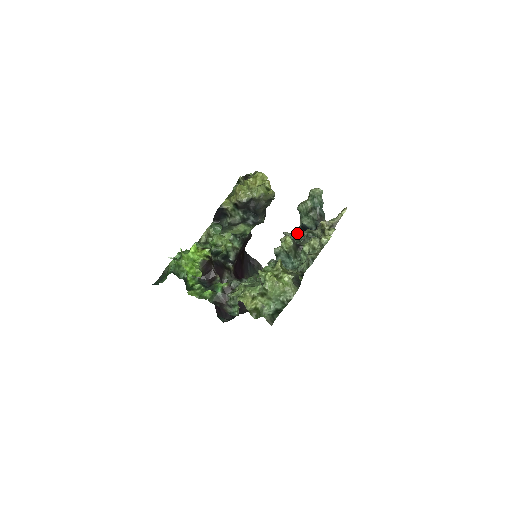
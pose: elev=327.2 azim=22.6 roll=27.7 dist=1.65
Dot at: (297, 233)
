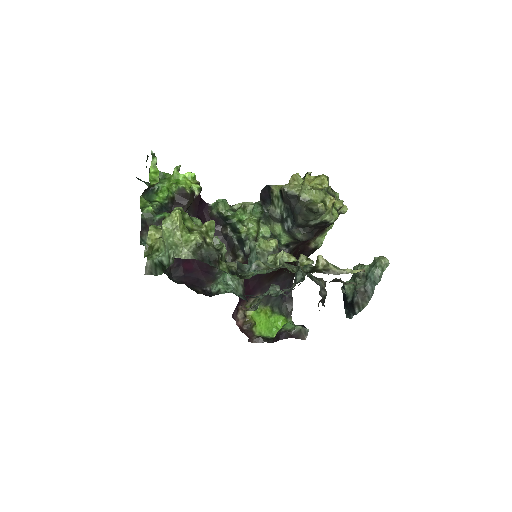
Dot at: (321, 280)
